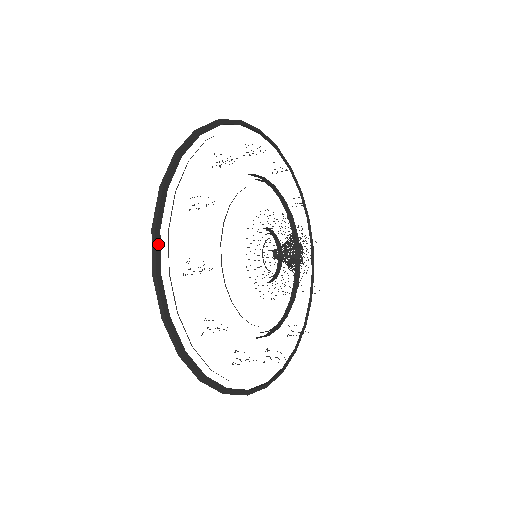
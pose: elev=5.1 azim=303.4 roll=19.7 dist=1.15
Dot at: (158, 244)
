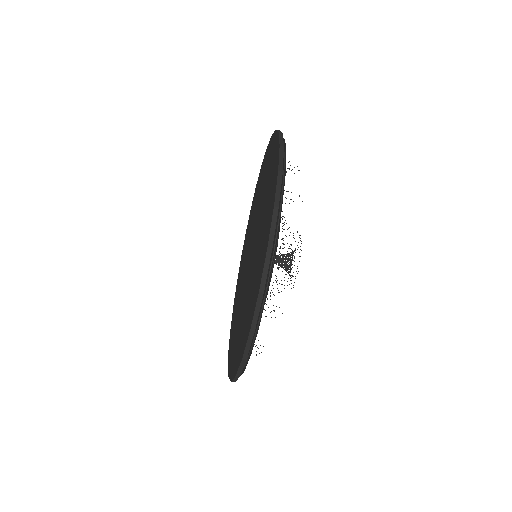
Dot at: occluded
